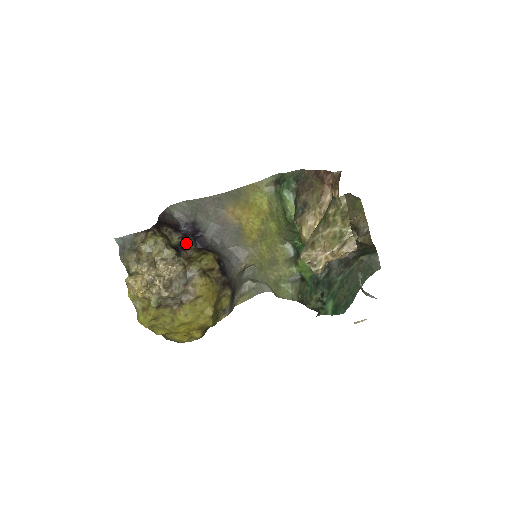
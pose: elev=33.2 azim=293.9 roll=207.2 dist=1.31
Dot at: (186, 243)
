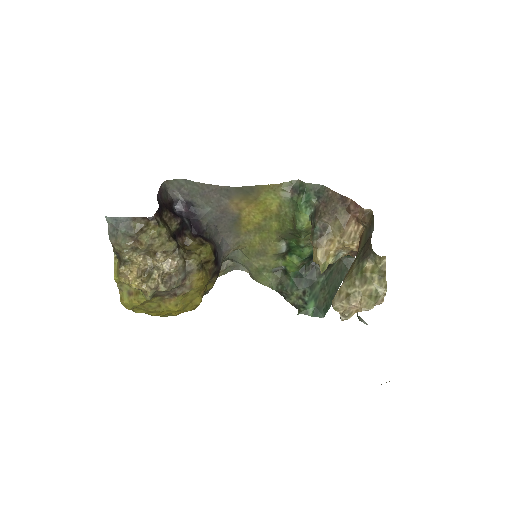
Dot at: (183, 228)
